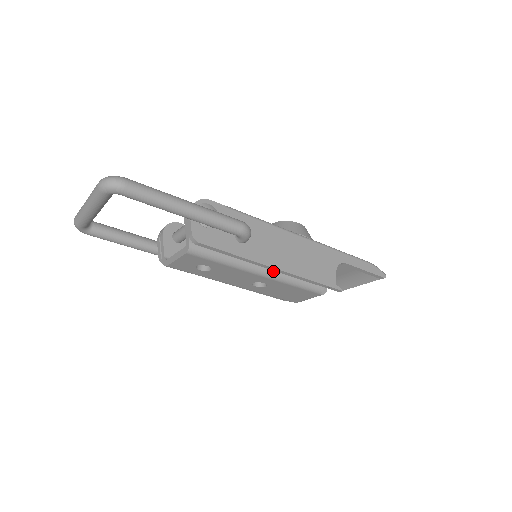
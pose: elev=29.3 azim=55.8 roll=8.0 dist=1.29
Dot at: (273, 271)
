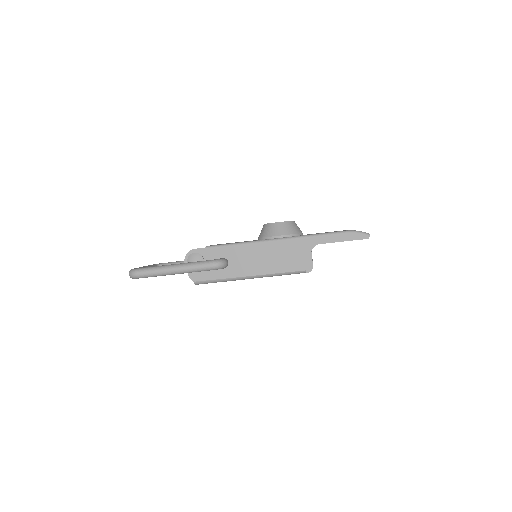
Dot at: occluded
